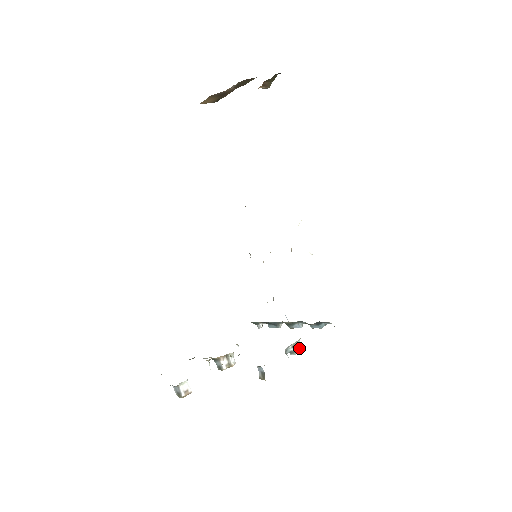
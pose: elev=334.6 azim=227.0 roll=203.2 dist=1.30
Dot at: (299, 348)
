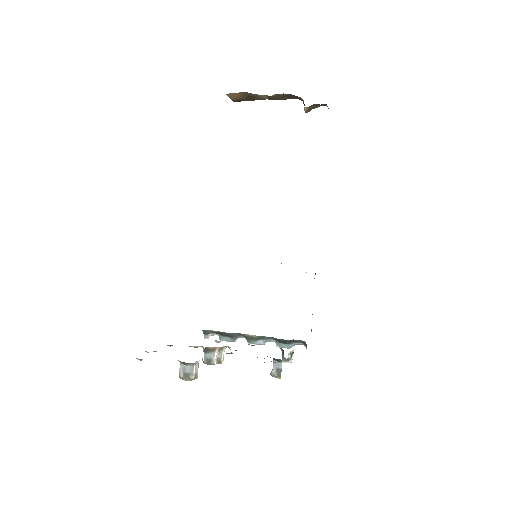
Dot at: occluded
